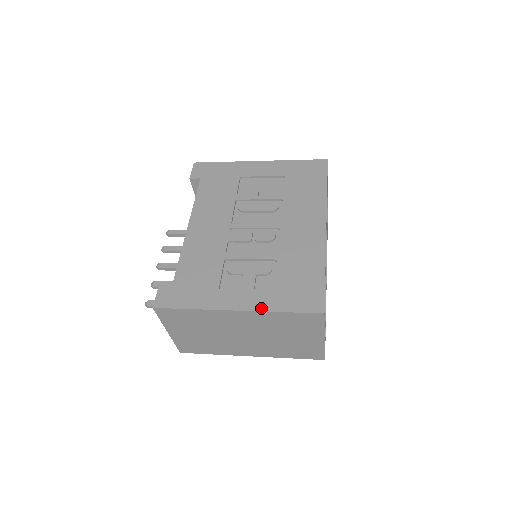
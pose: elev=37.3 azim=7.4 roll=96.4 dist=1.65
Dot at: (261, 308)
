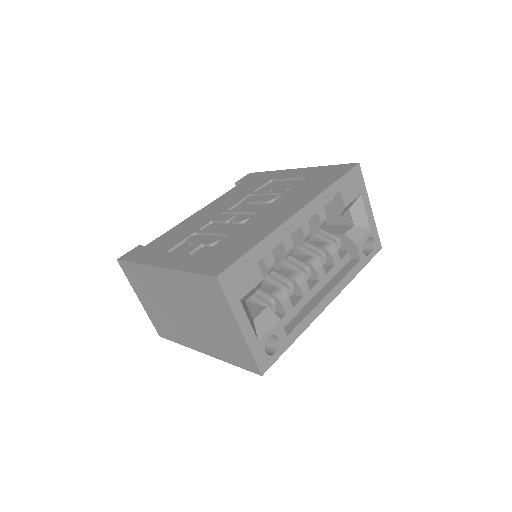
Dot at: (176, 267)
